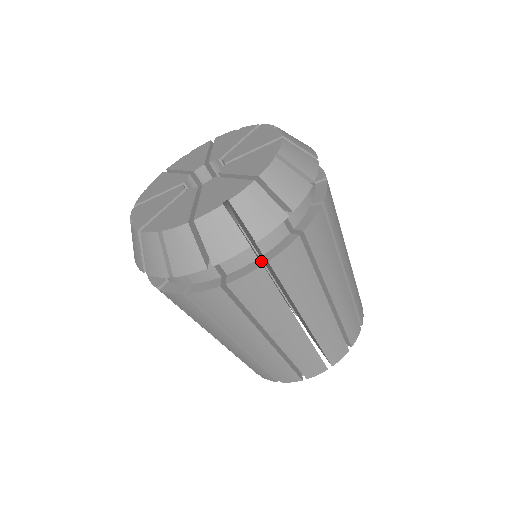
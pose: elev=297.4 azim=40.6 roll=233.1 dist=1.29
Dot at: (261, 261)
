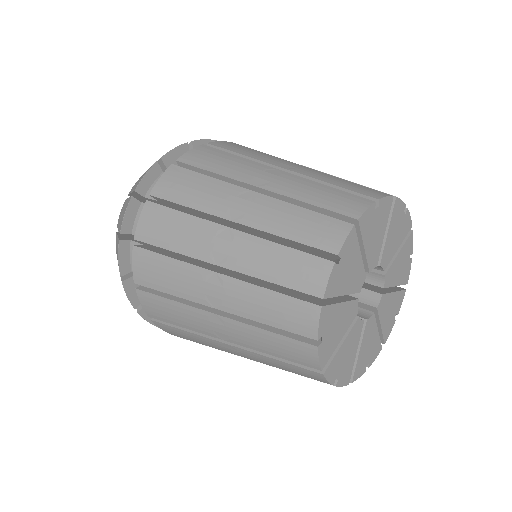
Dot at: occluded
